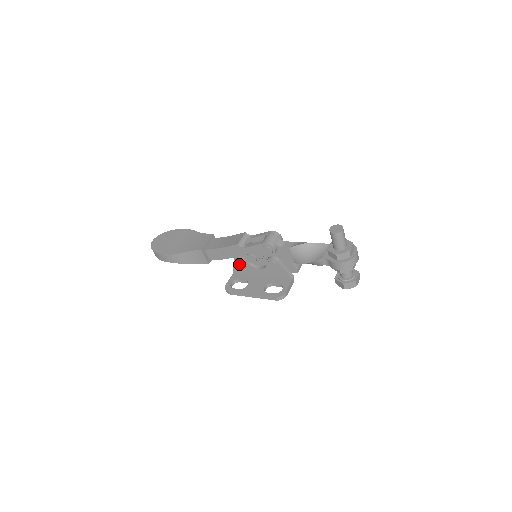
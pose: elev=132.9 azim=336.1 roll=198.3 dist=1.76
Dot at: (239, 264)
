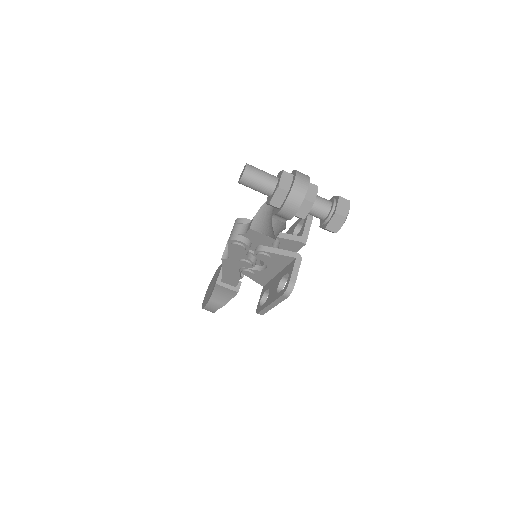
Dot at: (250, 276)
